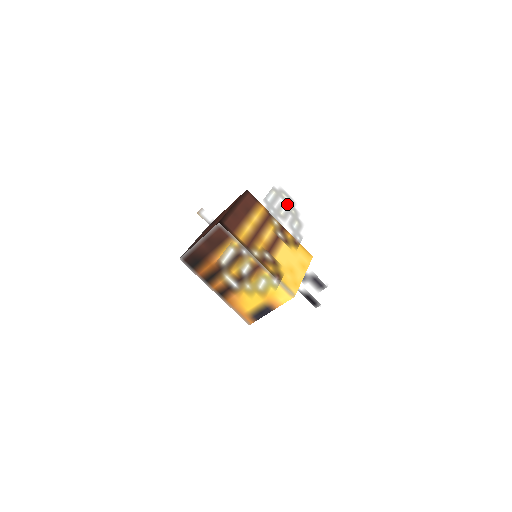
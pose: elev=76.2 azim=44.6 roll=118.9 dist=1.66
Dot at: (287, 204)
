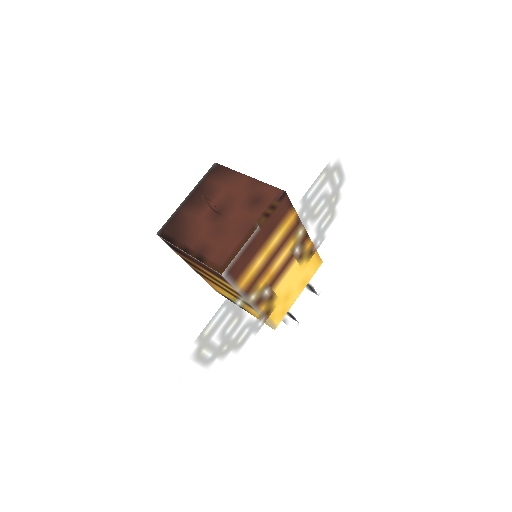
Dot at: (332, 189)
